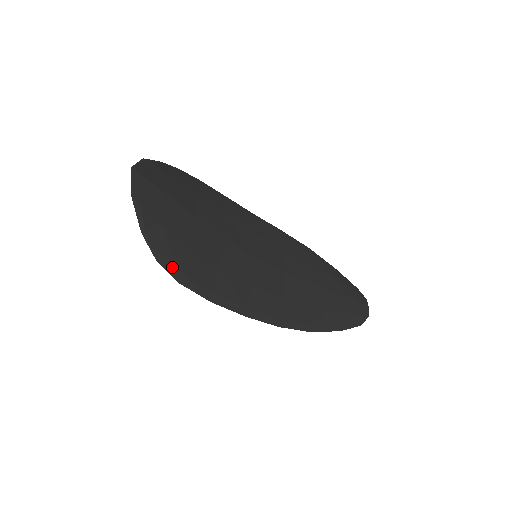
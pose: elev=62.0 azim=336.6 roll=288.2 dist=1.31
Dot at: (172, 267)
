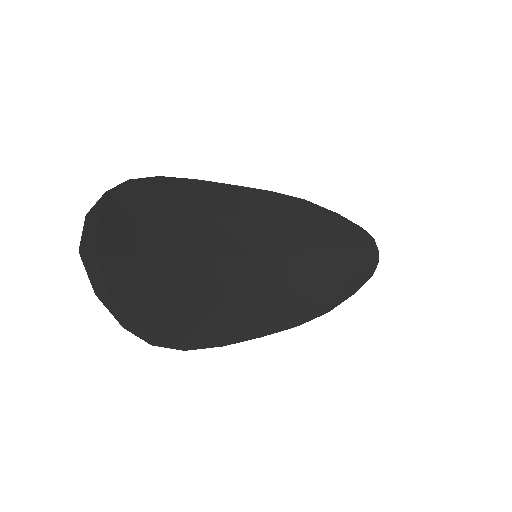
Dot at: (171, 340)
